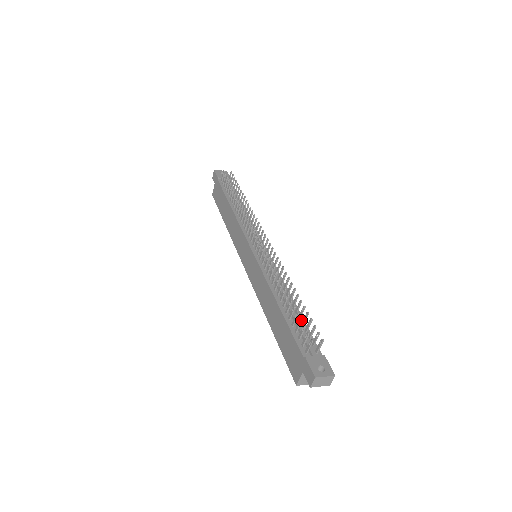
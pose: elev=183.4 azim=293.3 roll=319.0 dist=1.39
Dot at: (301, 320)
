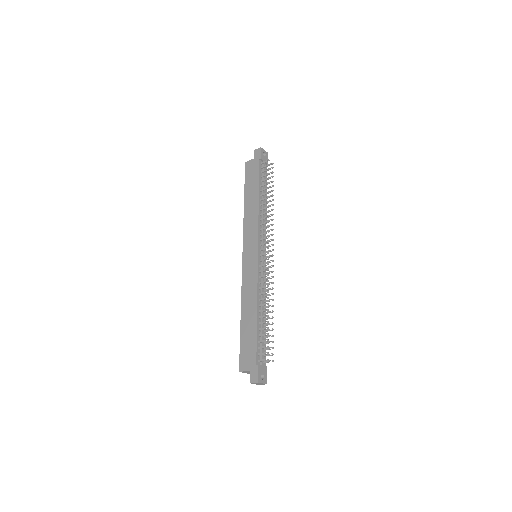
Dot at: occluded
